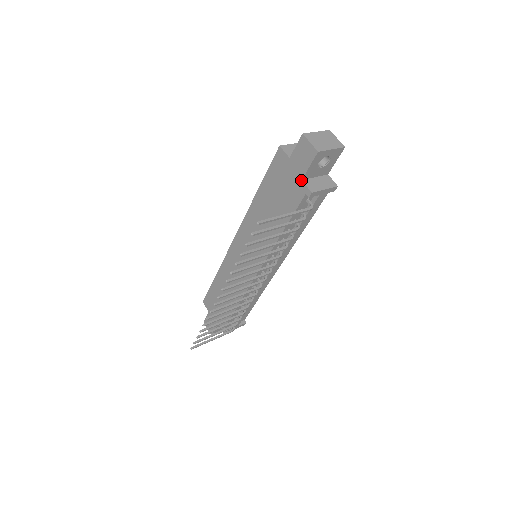
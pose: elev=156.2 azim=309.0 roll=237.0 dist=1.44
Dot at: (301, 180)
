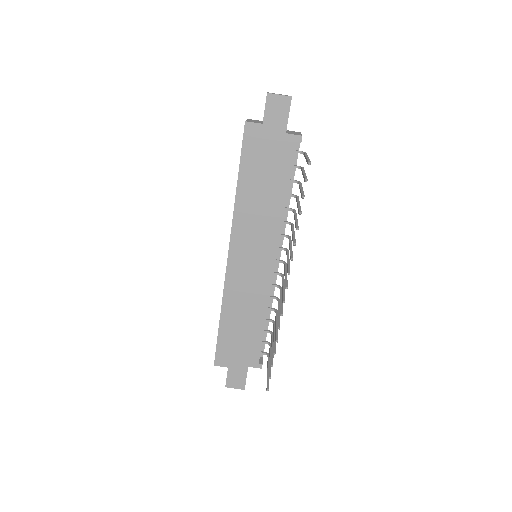
Dot at: (285, 134)
